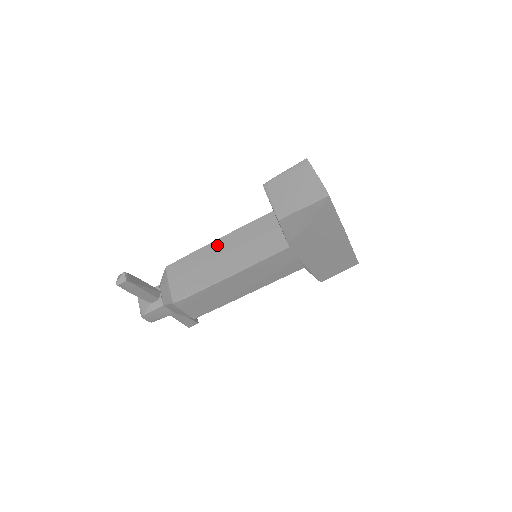
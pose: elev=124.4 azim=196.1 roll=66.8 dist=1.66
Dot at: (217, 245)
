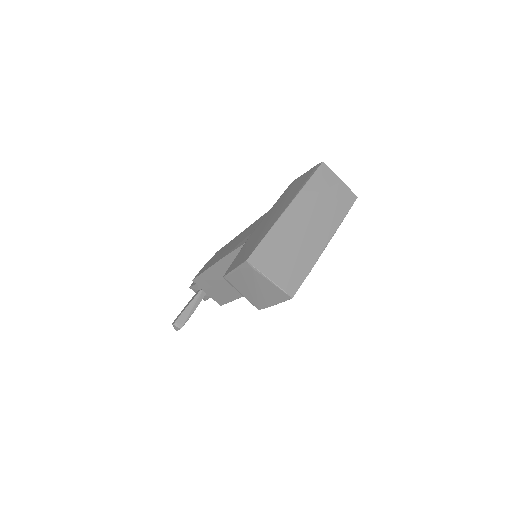
Dot at: (218, 269)
